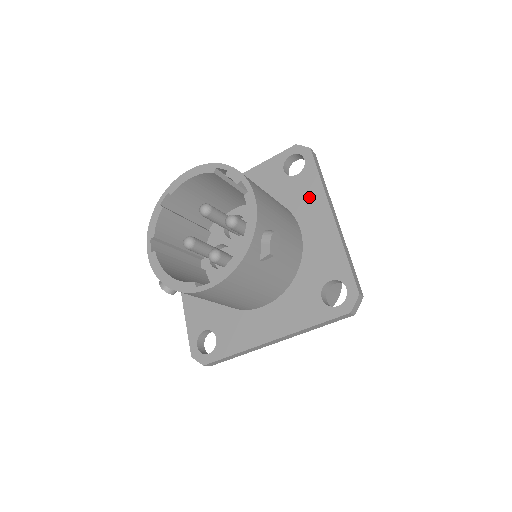
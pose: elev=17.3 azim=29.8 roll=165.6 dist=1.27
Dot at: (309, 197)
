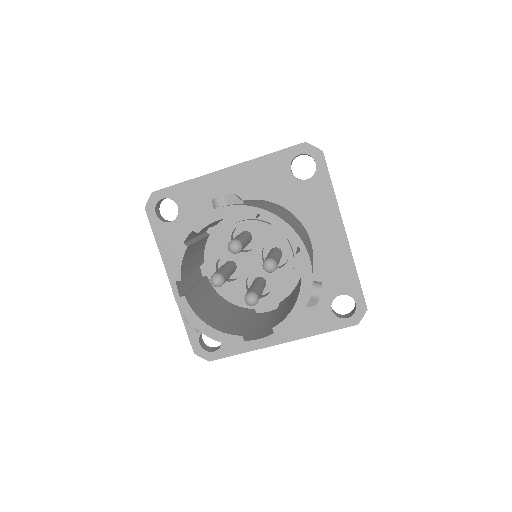
Dot at: (321, 208)
